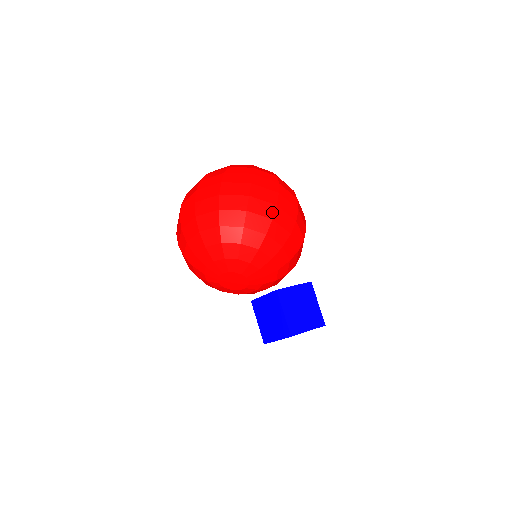
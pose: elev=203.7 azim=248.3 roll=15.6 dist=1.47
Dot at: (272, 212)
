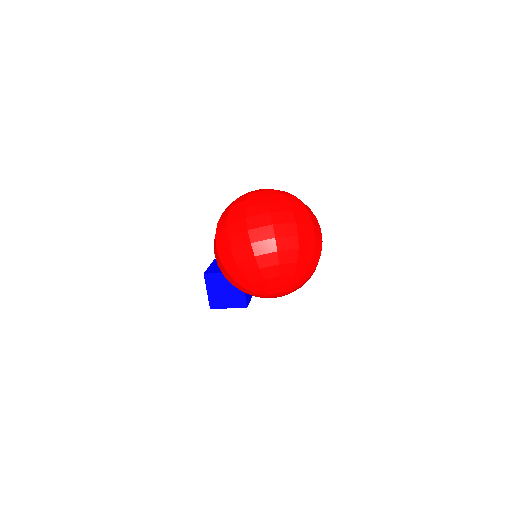
Dot at: (321, 248)
